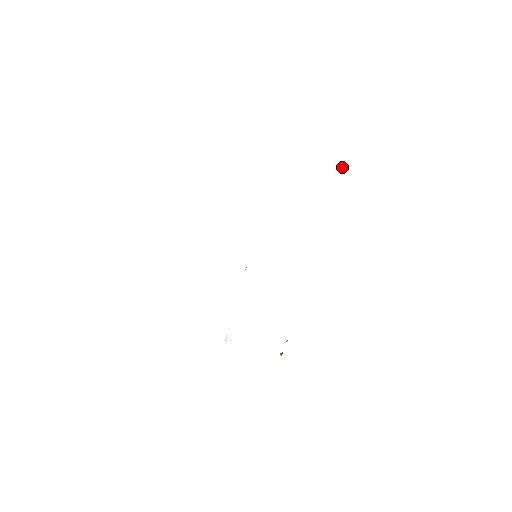
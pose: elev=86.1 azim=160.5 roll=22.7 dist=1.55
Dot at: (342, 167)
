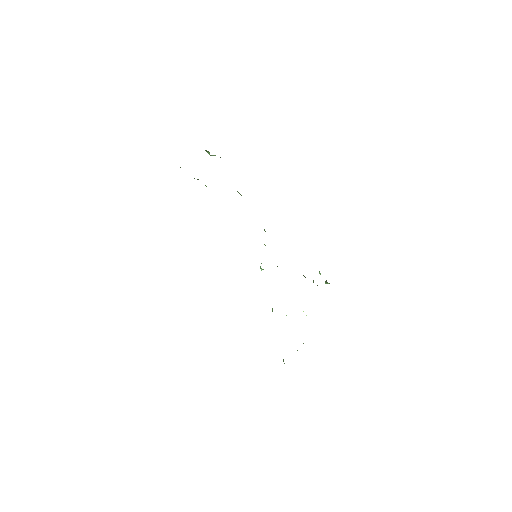
Dot at: occluded
